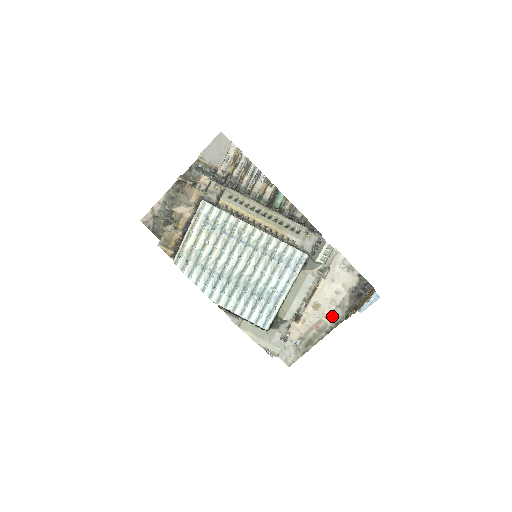
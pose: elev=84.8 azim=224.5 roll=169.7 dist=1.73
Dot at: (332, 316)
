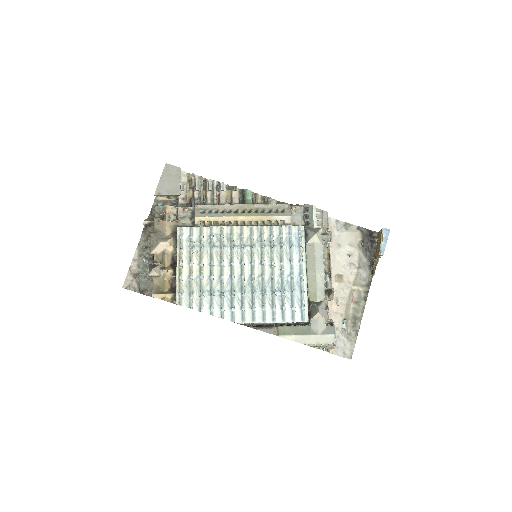
Dot at: (359, 280)
